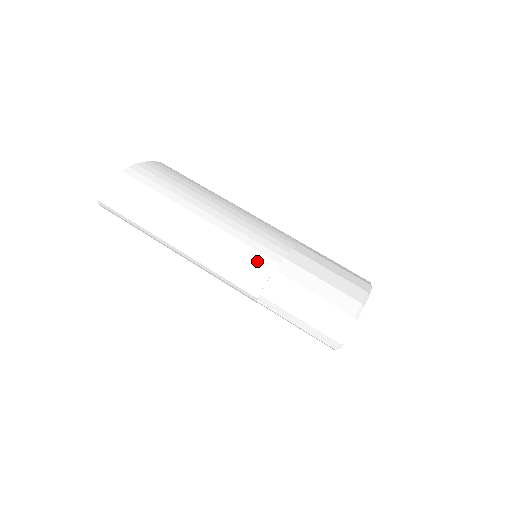
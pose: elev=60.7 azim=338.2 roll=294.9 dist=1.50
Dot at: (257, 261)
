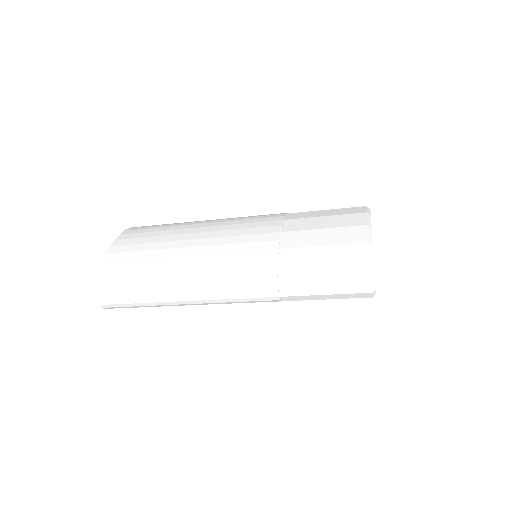
Dot at: (258, 270)
